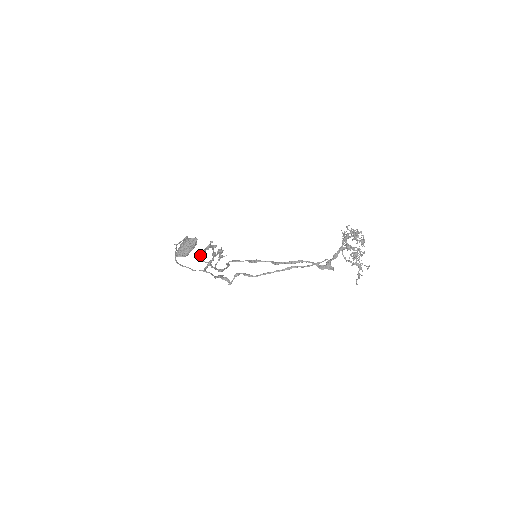
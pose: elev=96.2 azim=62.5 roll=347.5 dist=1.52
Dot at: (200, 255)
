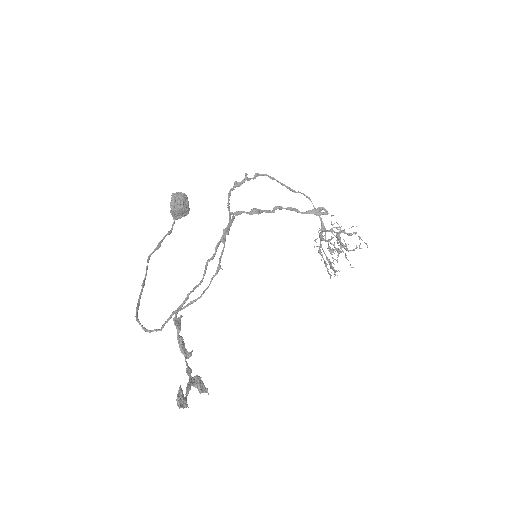
Dot at: (175, 323)
